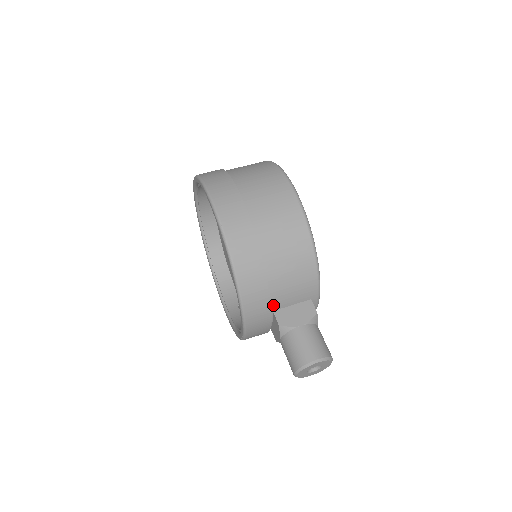
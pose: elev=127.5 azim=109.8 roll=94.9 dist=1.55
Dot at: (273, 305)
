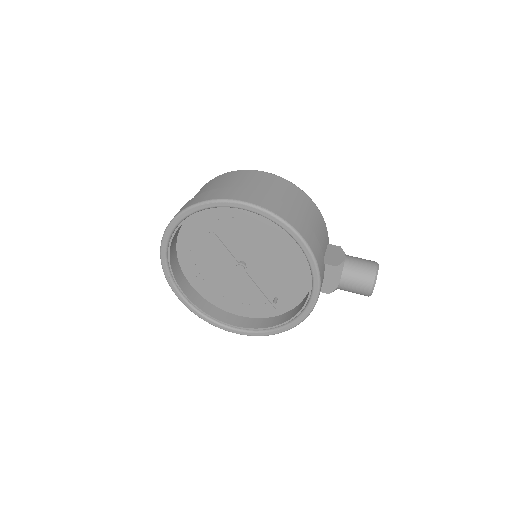
Dot at: occluded
